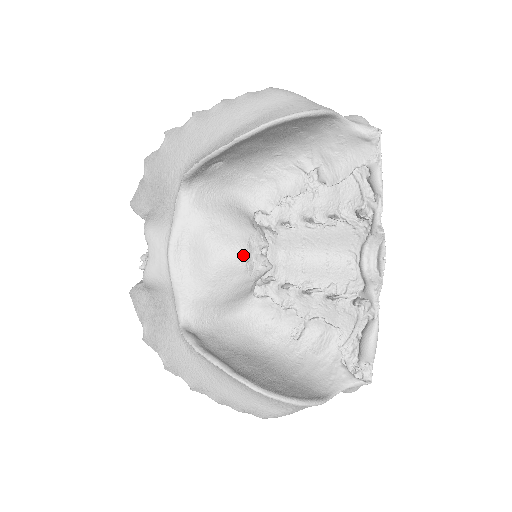
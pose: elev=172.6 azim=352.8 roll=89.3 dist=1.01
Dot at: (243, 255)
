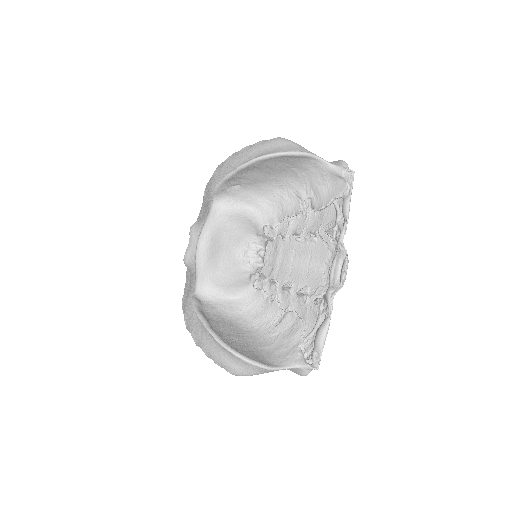
Dot at: (242, 251)
